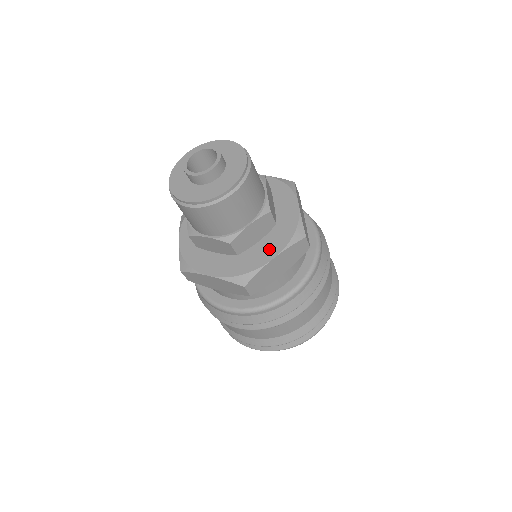
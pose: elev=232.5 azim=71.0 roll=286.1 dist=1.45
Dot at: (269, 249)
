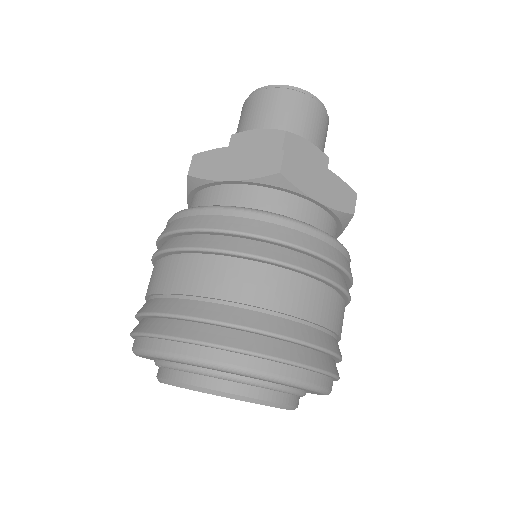
Dot at: occluded
